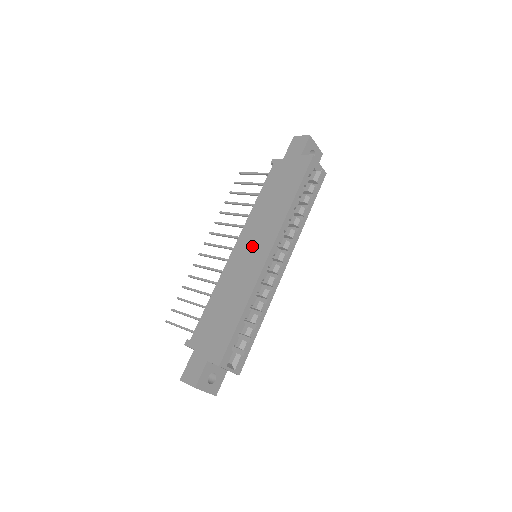
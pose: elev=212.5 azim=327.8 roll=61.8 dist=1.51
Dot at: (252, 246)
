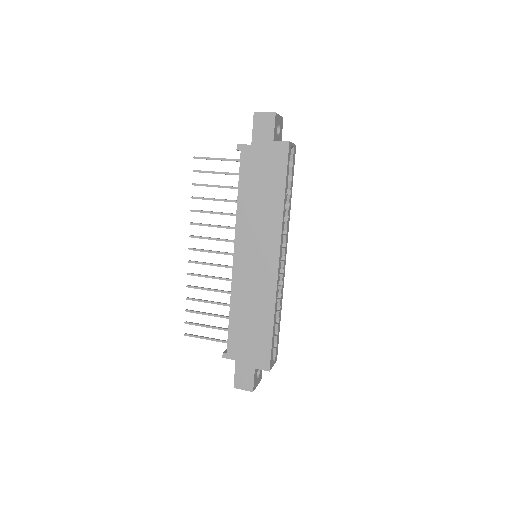
Dot at: (255, 255)
